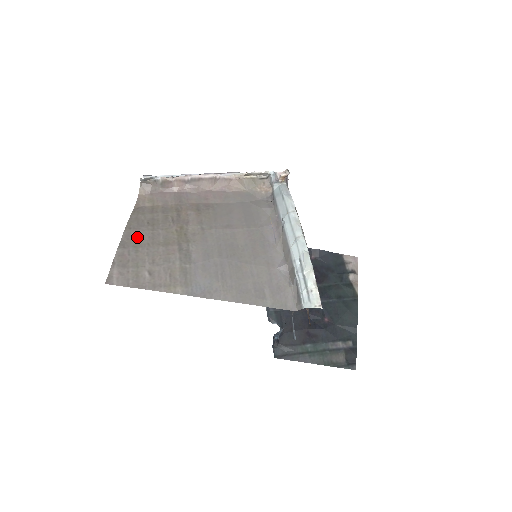
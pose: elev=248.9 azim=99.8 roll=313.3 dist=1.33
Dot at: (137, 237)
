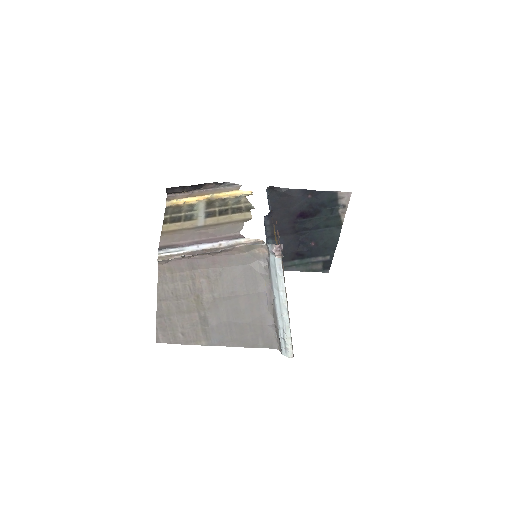
Dot at: (167, 308)
